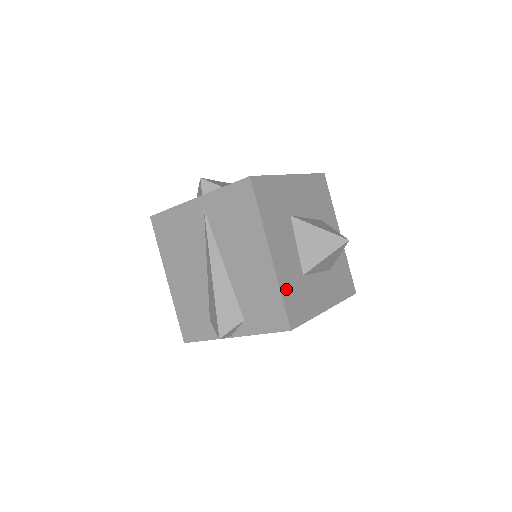
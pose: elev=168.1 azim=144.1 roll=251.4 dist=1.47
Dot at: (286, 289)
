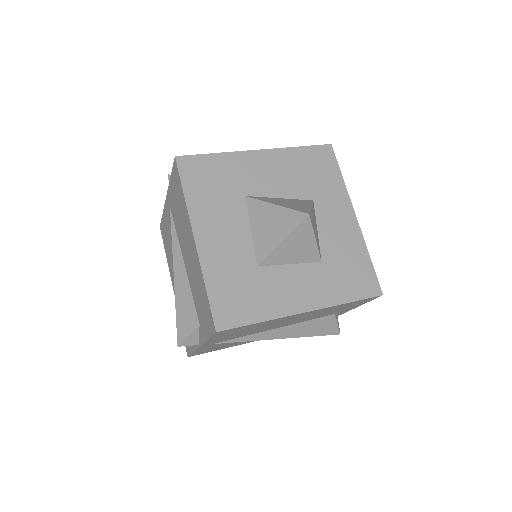
Dot at: (217, 281)
